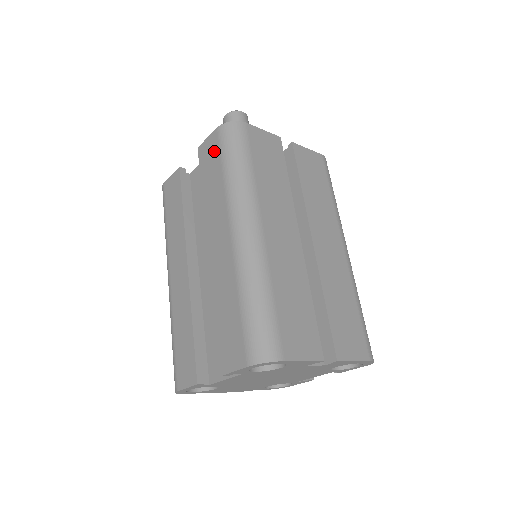
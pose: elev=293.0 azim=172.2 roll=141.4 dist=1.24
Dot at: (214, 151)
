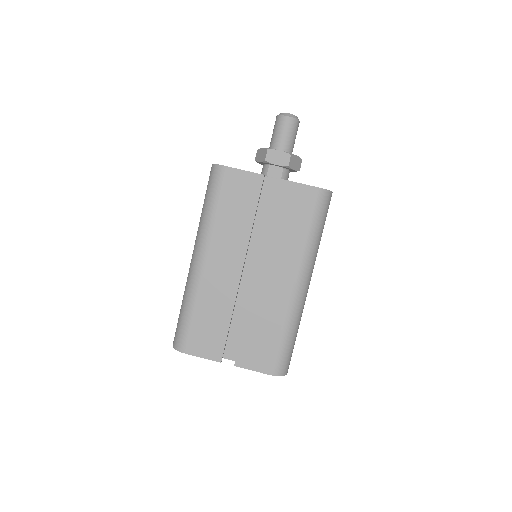
Dot at: occluded
